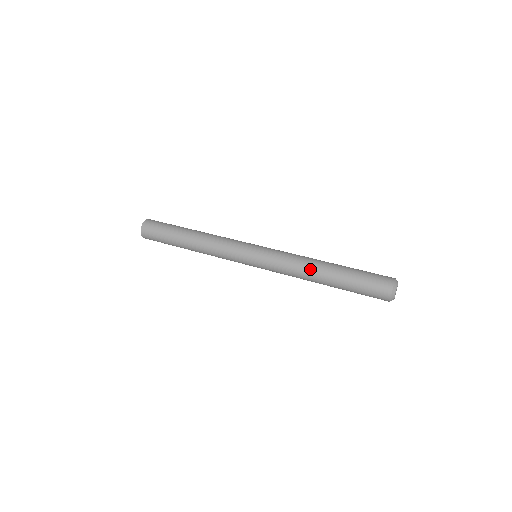
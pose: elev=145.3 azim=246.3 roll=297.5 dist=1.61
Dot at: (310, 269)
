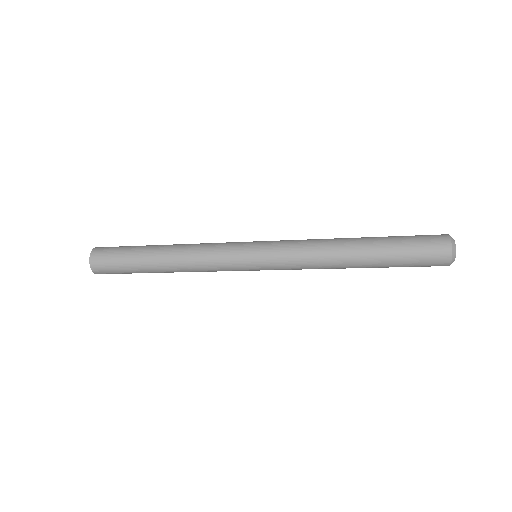
Dot at: (336, 253)
